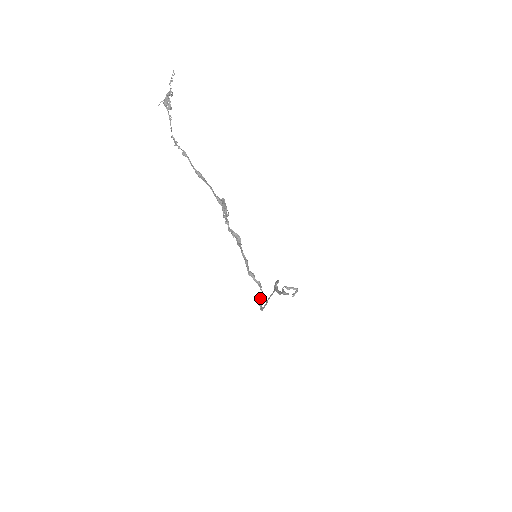
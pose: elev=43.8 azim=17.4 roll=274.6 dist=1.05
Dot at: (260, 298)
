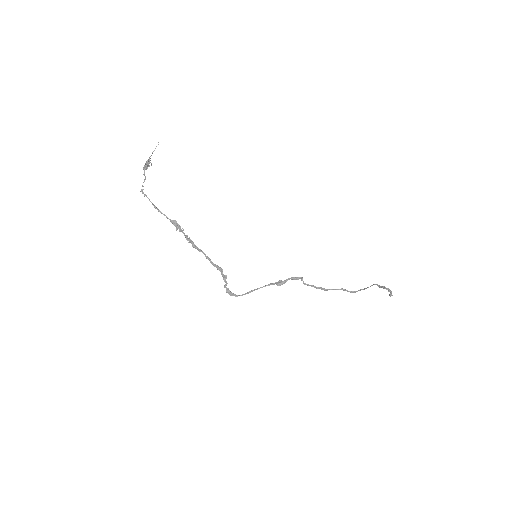
Dot at: occluded
